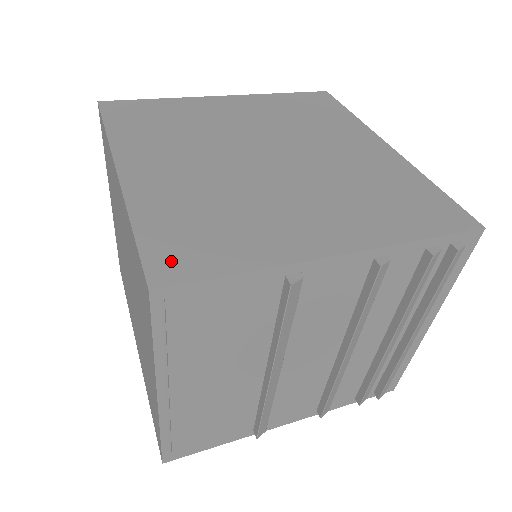
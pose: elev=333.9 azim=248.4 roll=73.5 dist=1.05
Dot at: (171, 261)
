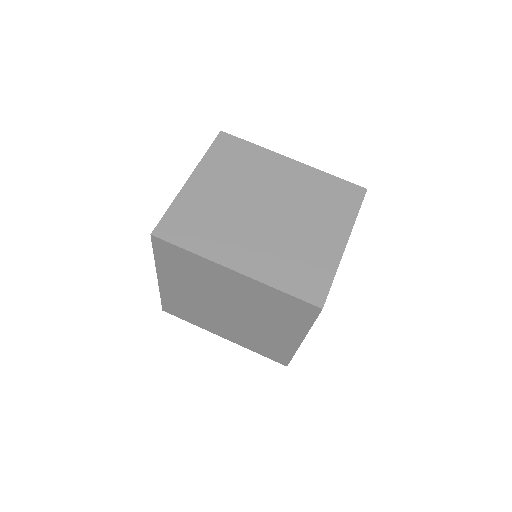
Dot at: (170, 310)
